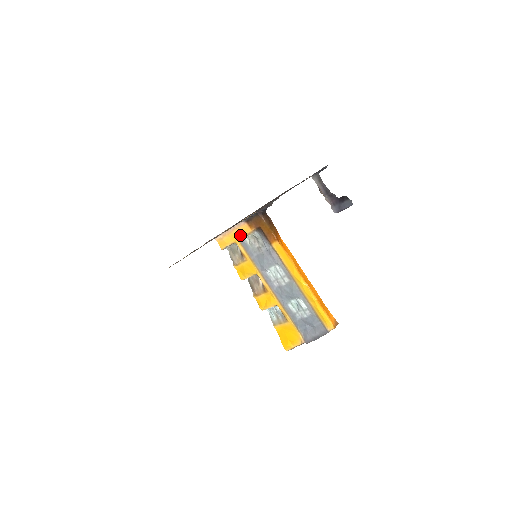
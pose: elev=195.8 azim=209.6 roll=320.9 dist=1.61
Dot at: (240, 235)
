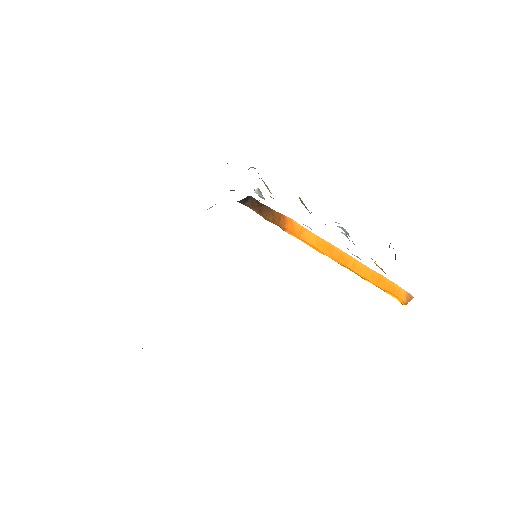
Dot at: occluded
